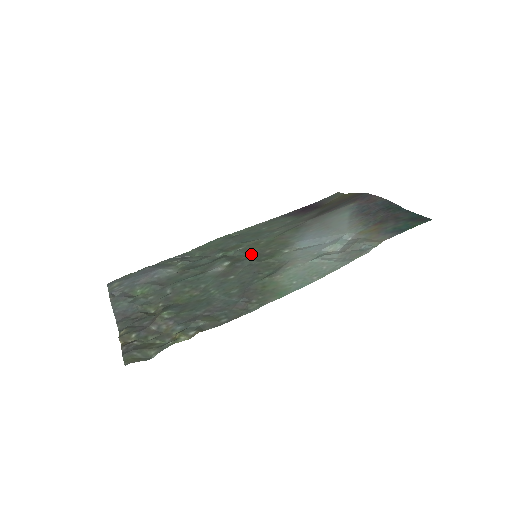
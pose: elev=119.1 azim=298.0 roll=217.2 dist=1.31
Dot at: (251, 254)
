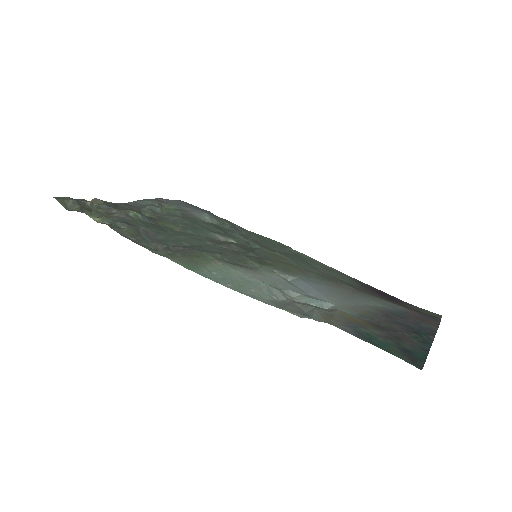
Dot at: (258, 253)
